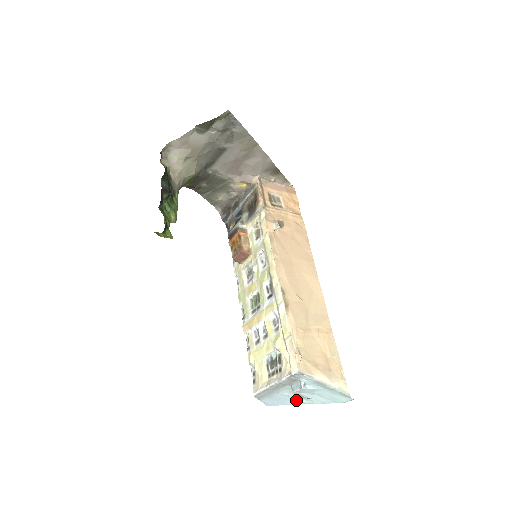
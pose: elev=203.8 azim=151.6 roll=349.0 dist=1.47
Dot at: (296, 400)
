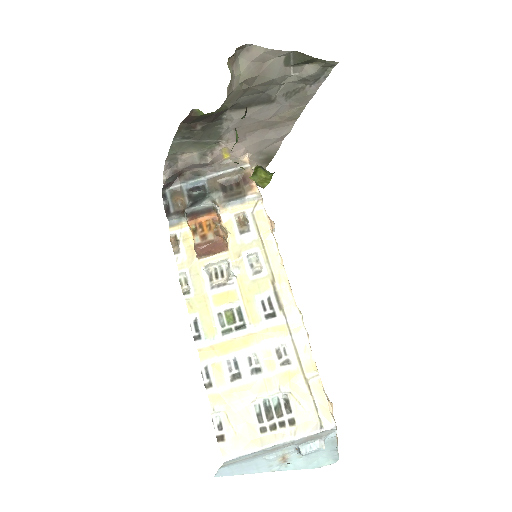
Dot at: (268, 466)
